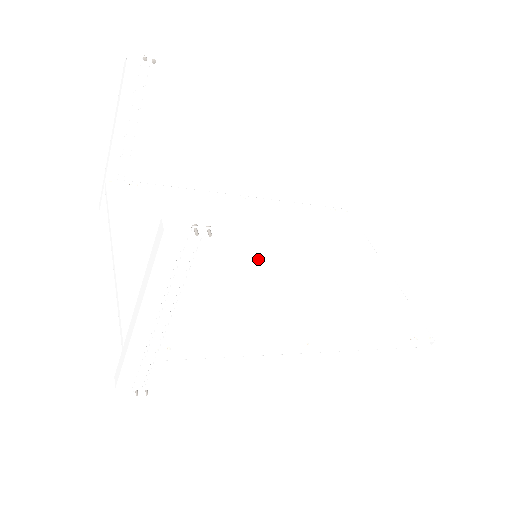
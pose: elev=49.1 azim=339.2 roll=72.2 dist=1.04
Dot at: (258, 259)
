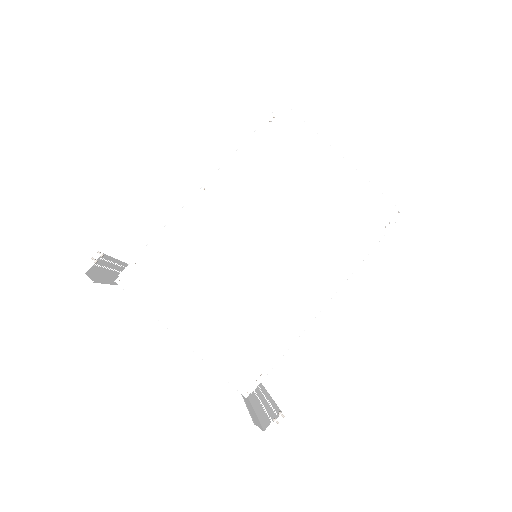
Dot at: (258, 254)
